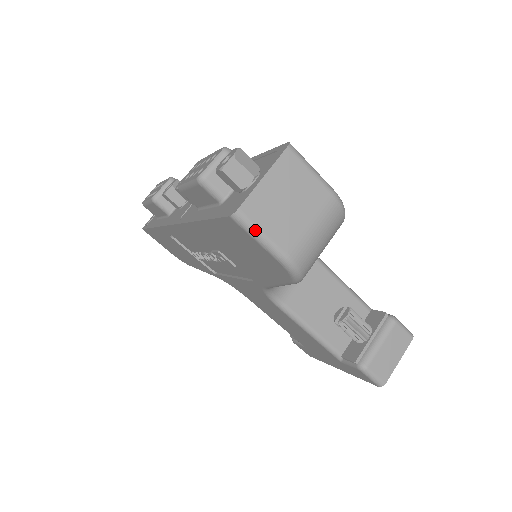
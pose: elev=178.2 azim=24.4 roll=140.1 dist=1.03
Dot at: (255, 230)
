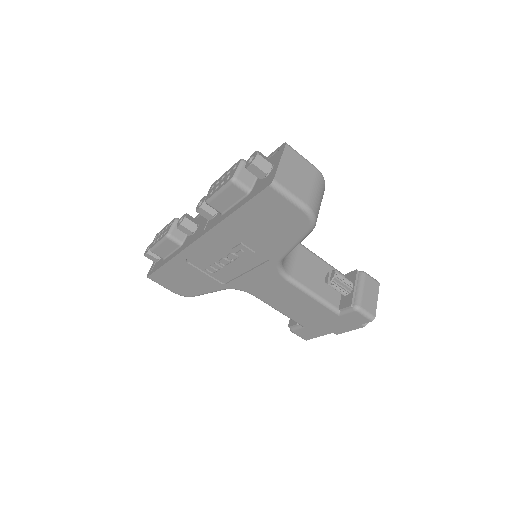
Dot at: (286, 191)
